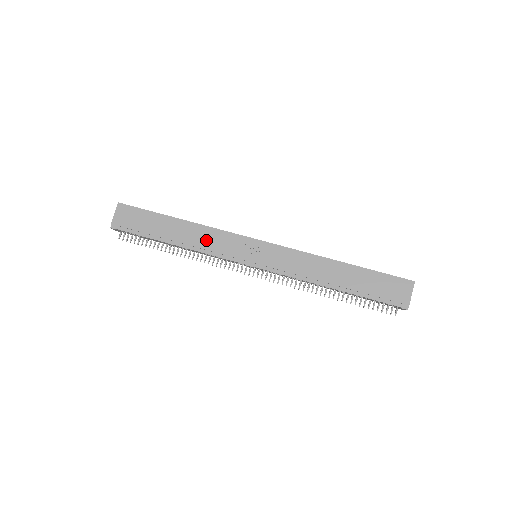
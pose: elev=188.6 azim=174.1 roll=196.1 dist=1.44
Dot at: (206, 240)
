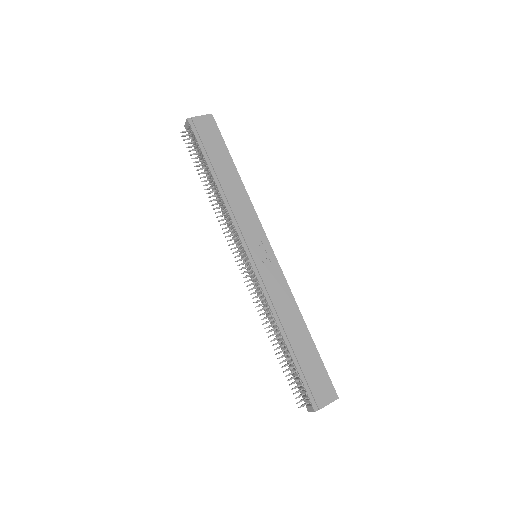
Dot at: (239, 205)
